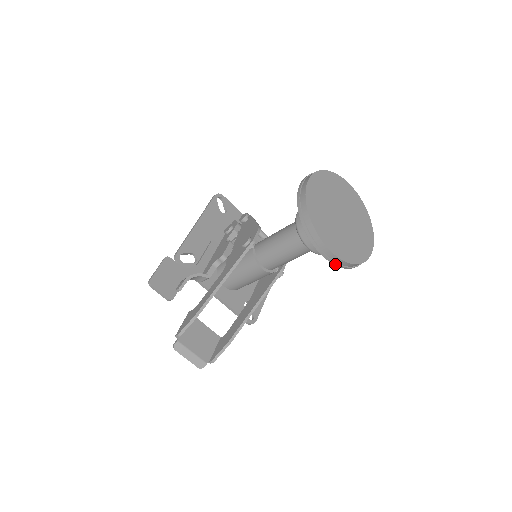
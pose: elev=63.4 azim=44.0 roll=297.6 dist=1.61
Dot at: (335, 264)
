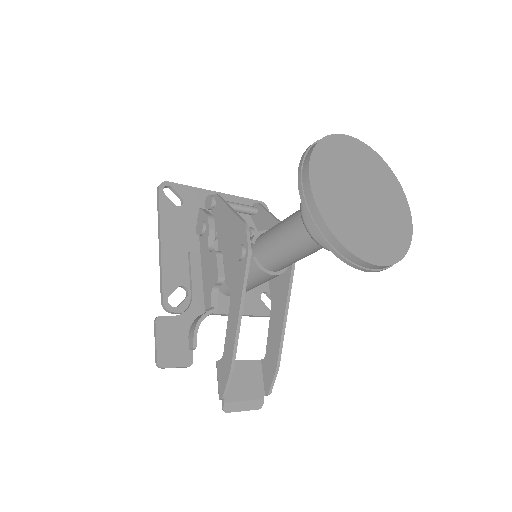
Dot at: (385, 269)
